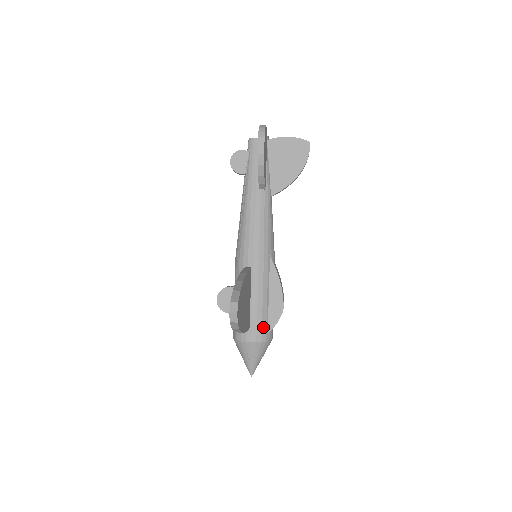
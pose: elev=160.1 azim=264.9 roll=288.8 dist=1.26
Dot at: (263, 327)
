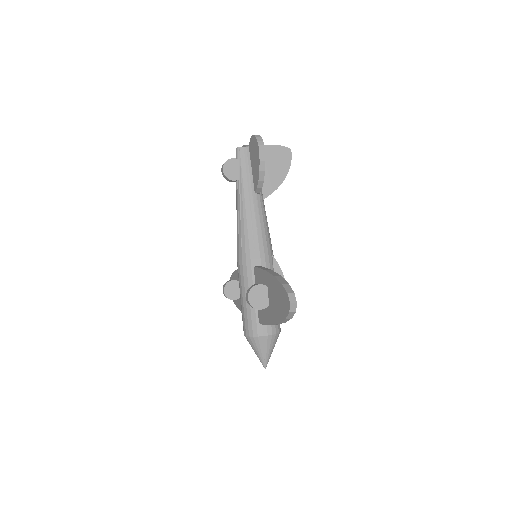
Dot at: occluded
